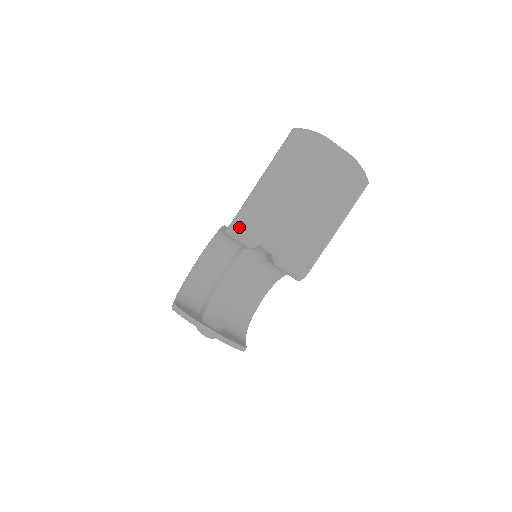
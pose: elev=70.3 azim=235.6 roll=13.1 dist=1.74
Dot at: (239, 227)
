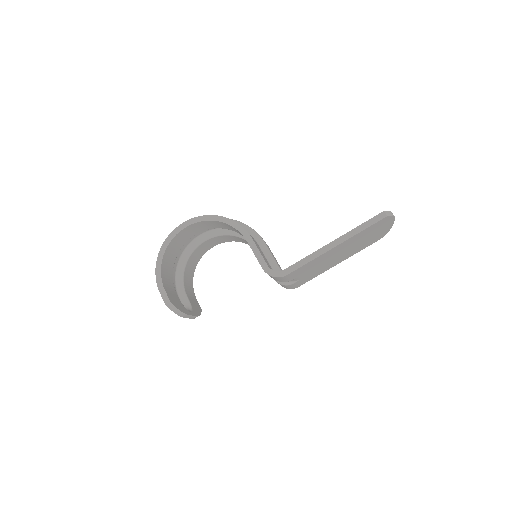
Dot at: (285, 277)
